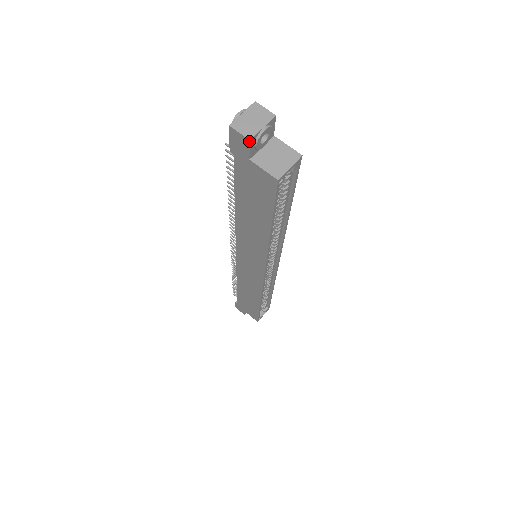
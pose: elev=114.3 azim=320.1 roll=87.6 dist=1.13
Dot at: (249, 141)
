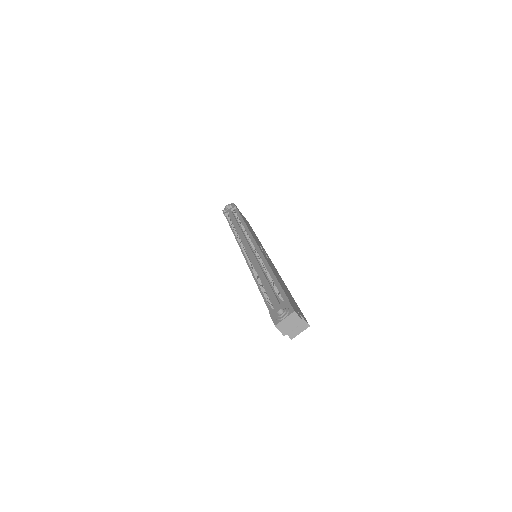
Dot at: (283, 335)
